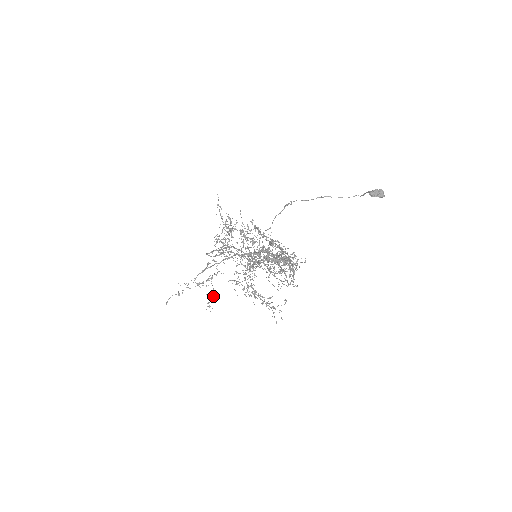
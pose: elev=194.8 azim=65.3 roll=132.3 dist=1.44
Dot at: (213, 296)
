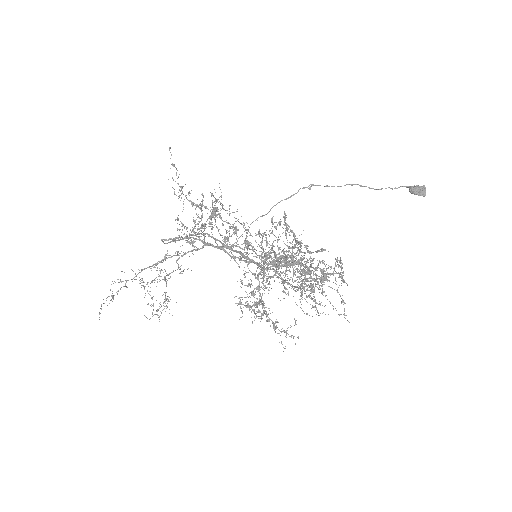
Dot at: (166, 300)
